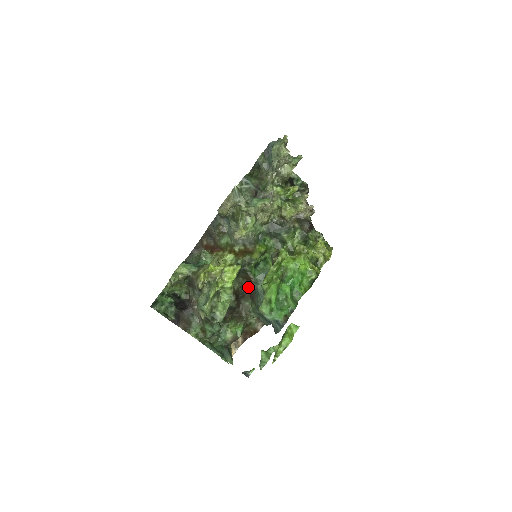
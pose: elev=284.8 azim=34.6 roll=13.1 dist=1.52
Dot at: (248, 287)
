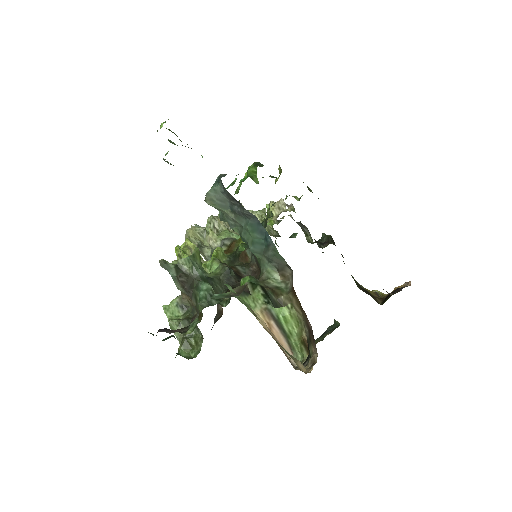
Dot at: (250, 265)
